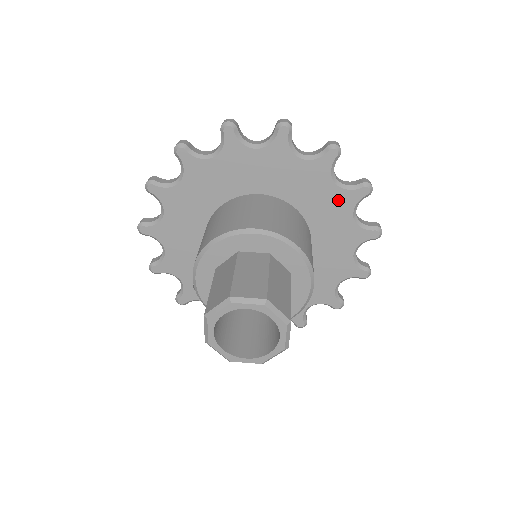
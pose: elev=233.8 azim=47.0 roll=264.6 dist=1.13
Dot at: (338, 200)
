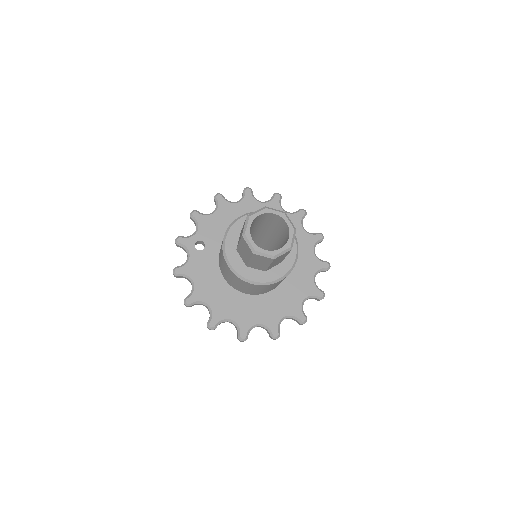
Dot at: (307, 285)
